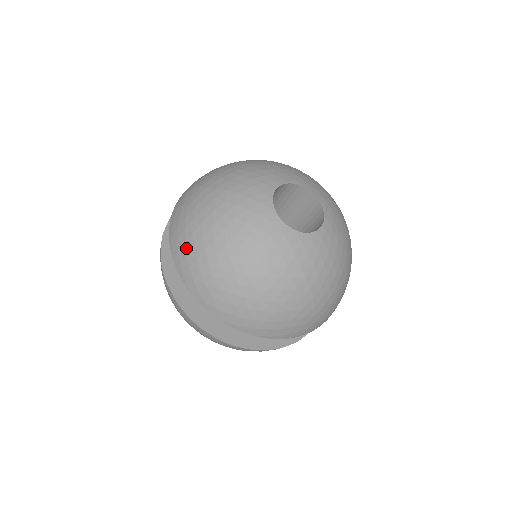
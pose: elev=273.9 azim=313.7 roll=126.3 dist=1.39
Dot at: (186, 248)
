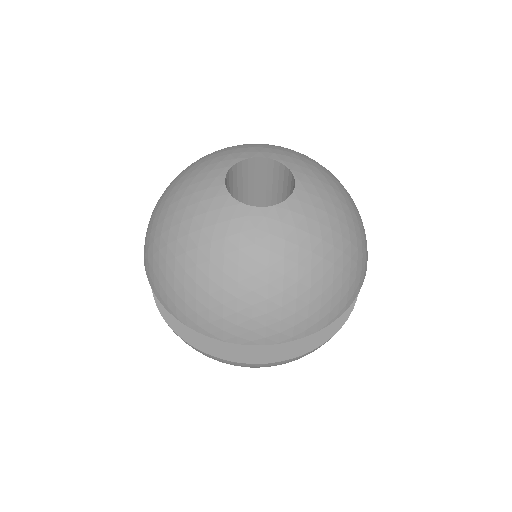
Dot at: (190, 307)
